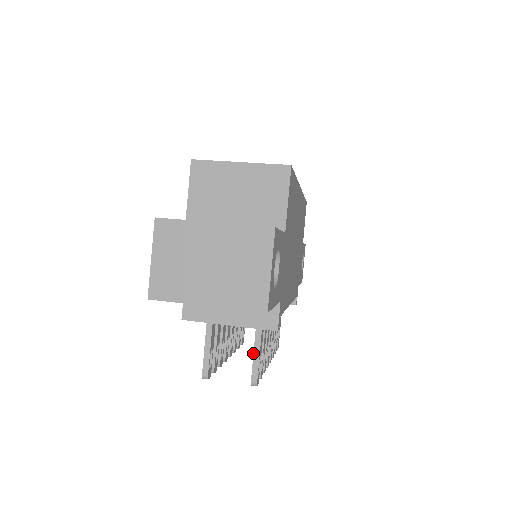
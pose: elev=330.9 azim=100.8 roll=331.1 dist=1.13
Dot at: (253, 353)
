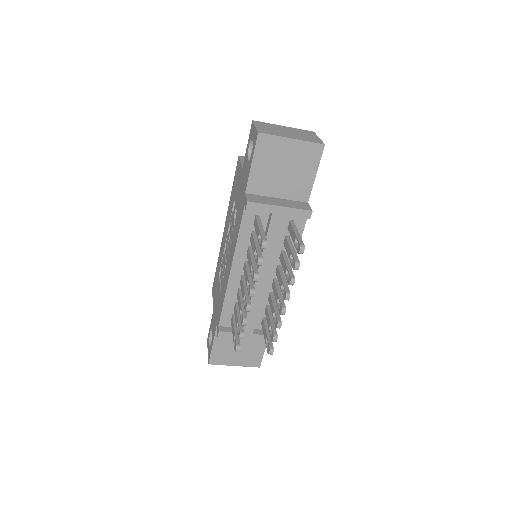
Dot at: (295, 234)
